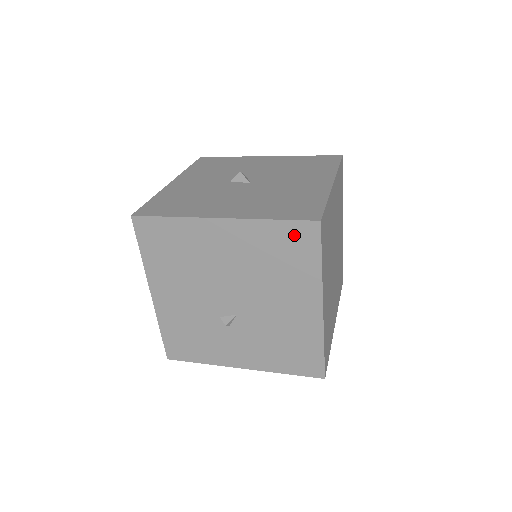
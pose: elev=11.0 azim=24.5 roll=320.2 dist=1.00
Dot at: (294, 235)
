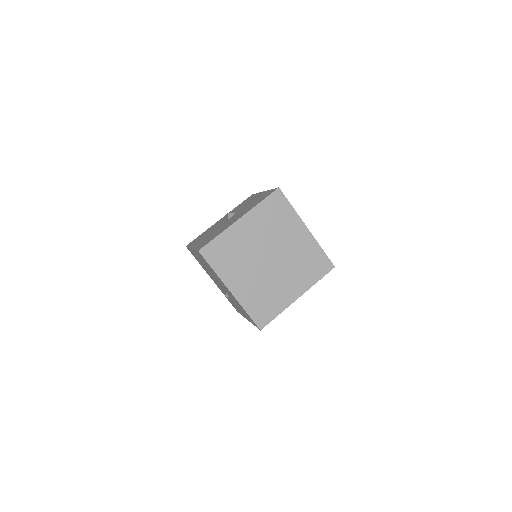
Dot at: (201, 257)
